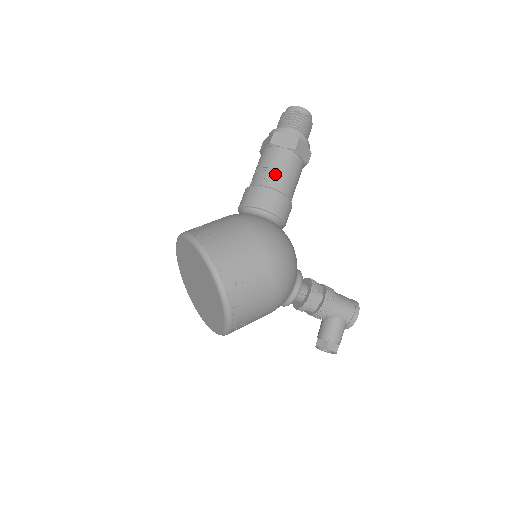
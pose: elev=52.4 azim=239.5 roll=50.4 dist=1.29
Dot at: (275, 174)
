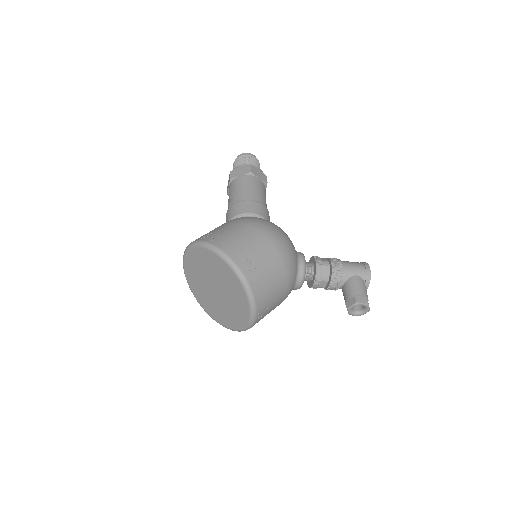
Dot at: (243, 192)
